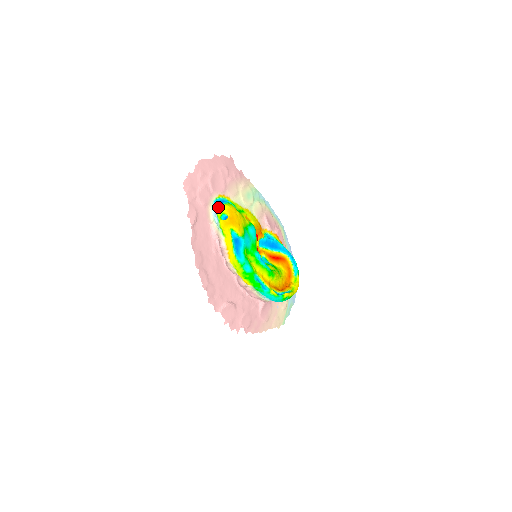
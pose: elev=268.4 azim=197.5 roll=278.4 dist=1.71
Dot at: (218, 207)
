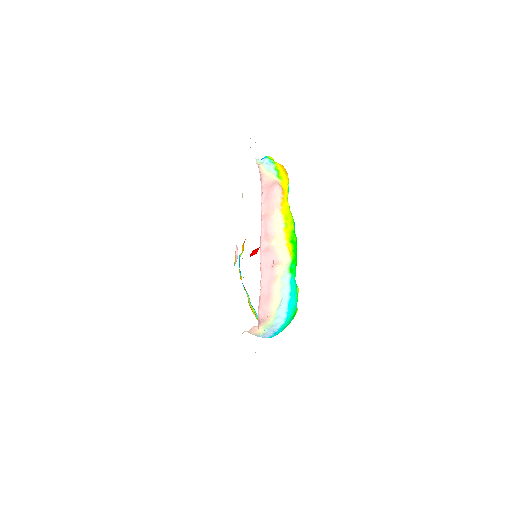
Dot at: occluded
